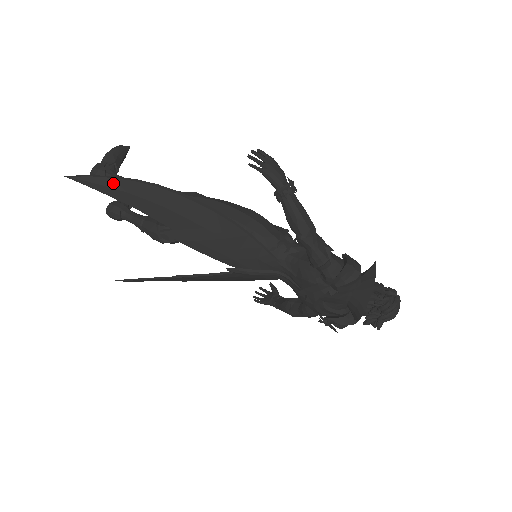
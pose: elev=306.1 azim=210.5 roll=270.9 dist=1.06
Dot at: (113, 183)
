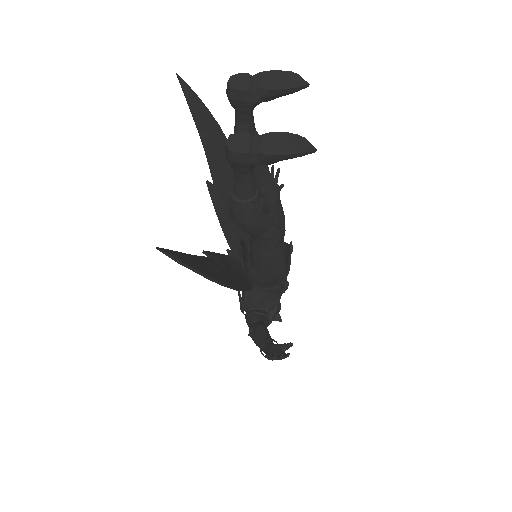
Dot at: (193, 269)
